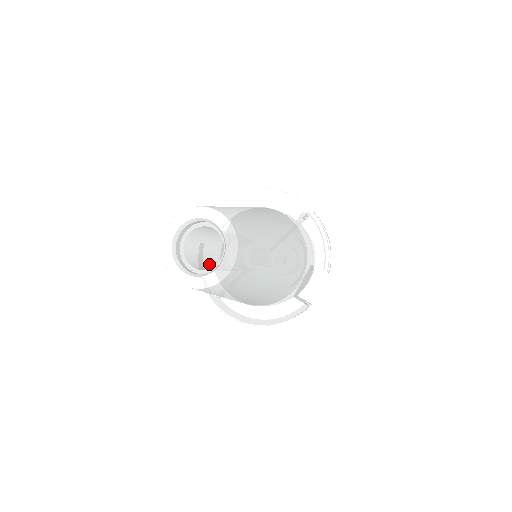
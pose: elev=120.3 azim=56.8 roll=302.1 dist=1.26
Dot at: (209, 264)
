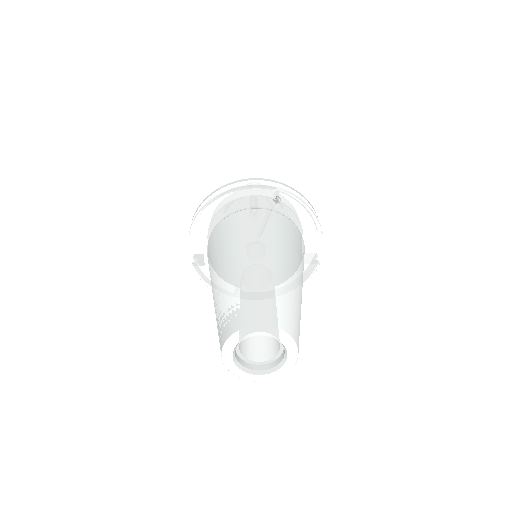
Dot at: occluded
